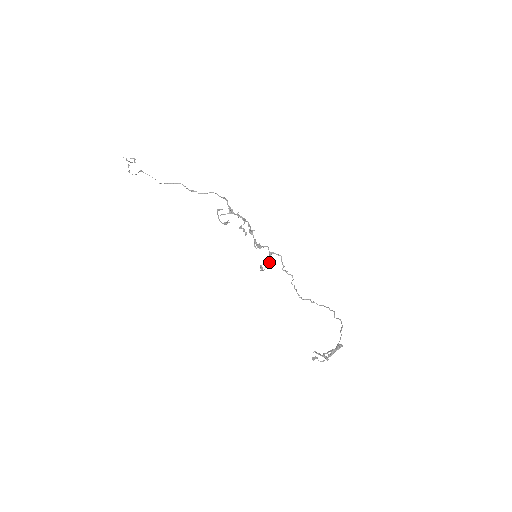
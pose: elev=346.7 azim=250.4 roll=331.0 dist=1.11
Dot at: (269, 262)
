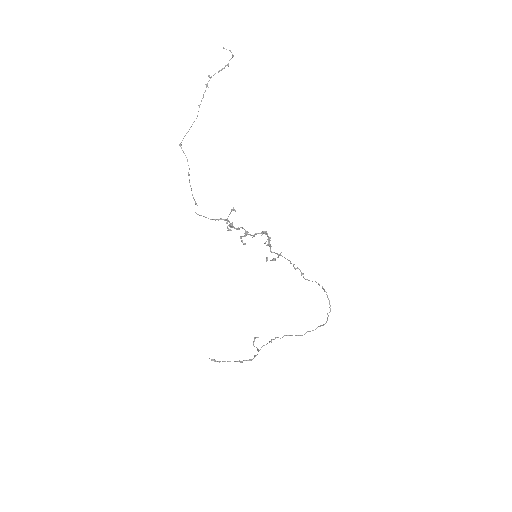
Dot at: occluded
